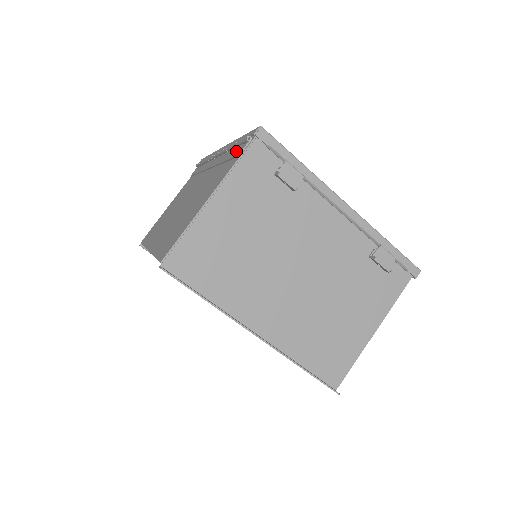
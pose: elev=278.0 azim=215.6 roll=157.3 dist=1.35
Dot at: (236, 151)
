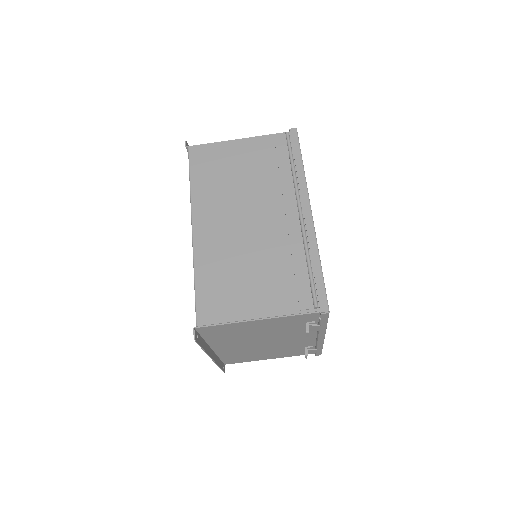
Dot at: (304, 289)
